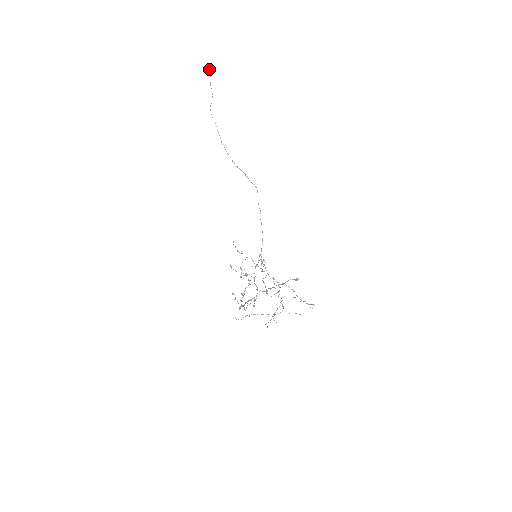
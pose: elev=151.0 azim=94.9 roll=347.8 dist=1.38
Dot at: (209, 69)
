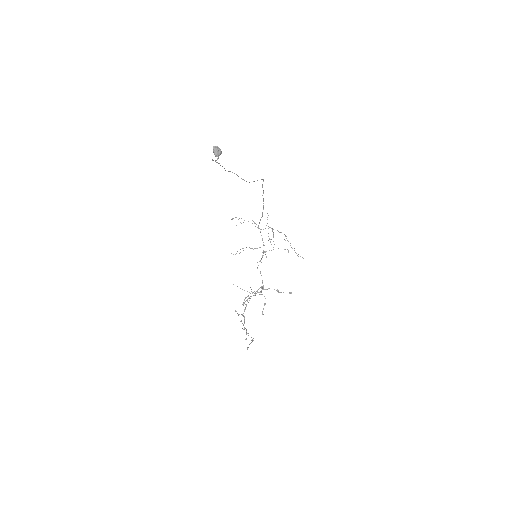
Dot at: (215, 154)
